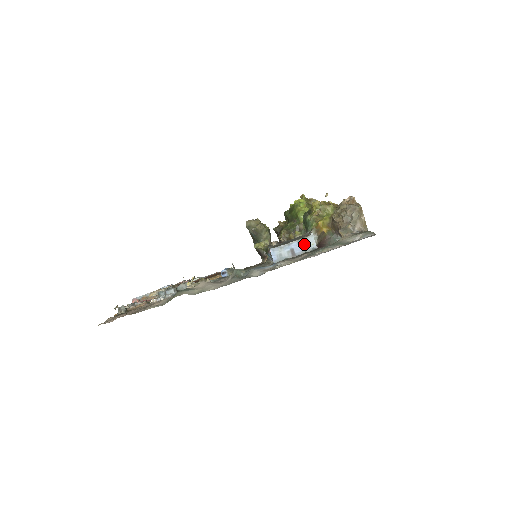
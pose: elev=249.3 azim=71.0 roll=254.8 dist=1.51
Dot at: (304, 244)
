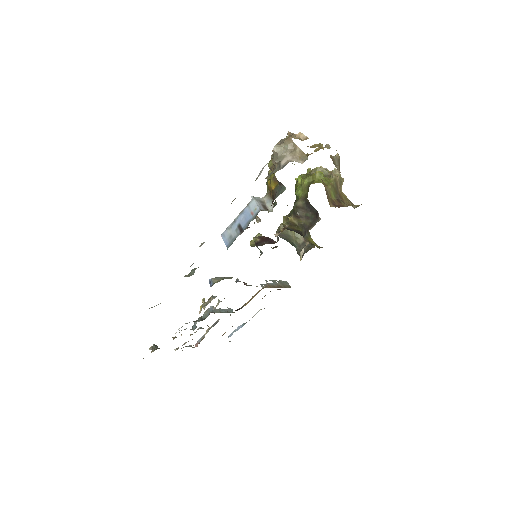
Dot at: (248, 213)
